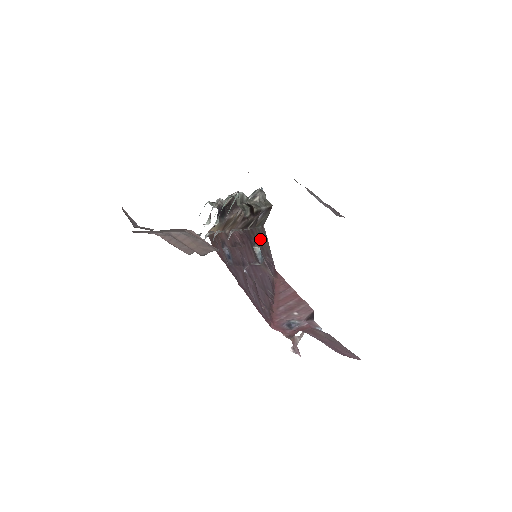
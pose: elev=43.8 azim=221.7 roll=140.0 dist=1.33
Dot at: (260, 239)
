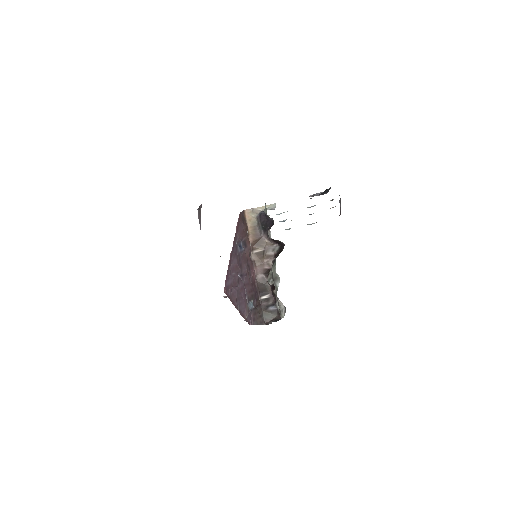
Dot at: (258, 314)
